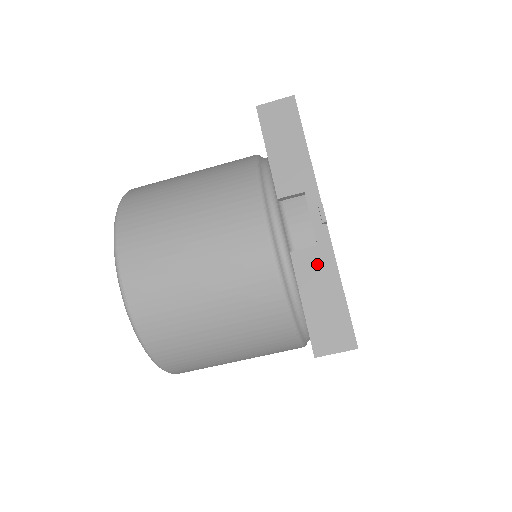
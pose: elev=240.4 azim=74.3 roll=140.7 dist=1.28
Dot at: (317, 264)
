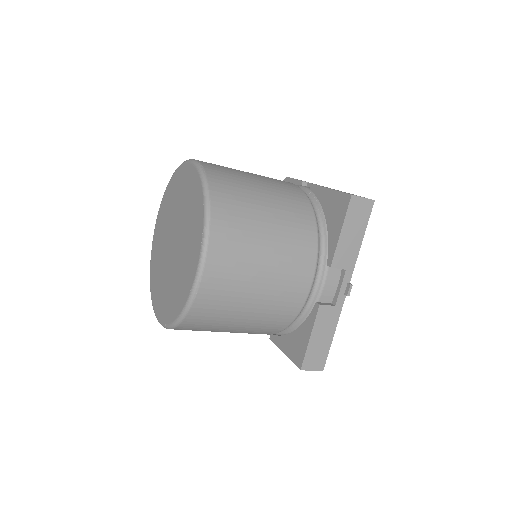
Dot at: (329, 317)
